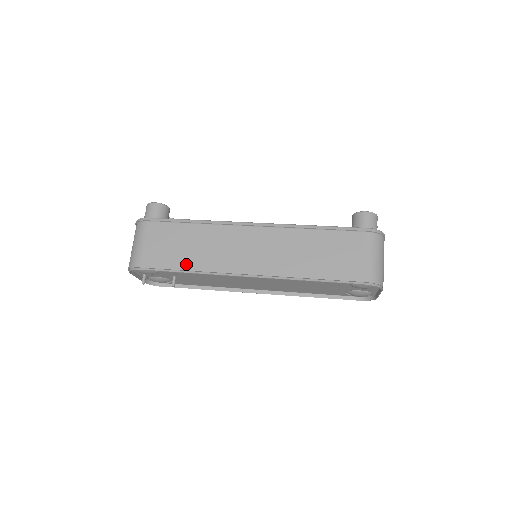
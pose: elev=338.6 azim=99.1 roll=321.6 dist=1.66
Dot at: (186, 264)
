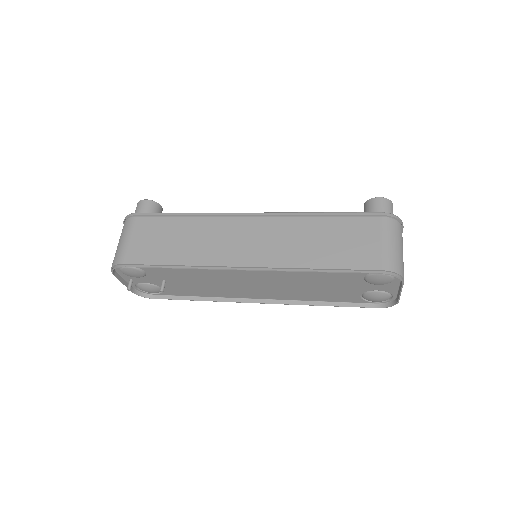
Dot at: (174, 258)
